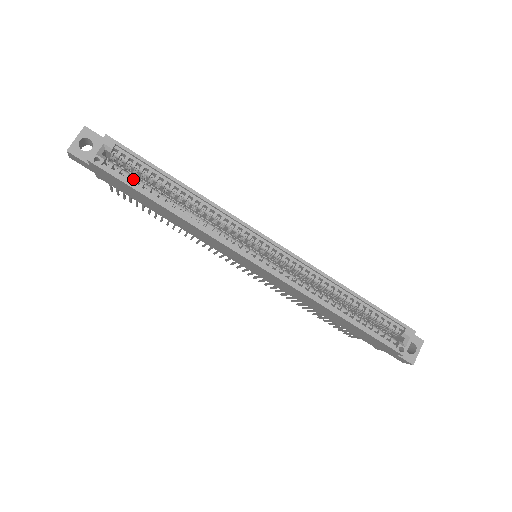
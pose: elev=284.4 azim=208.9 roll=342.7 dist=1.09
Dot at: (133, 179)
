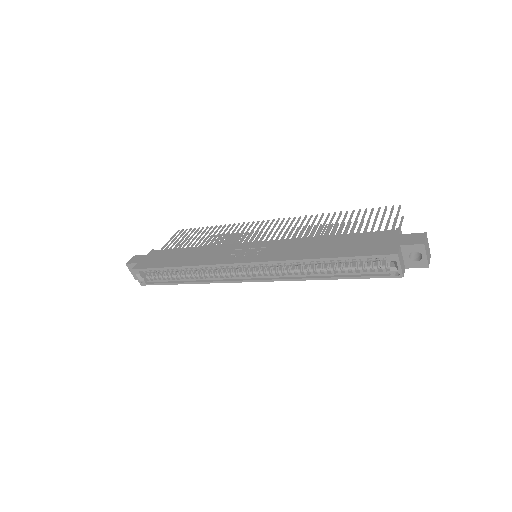
Dot at: (161, 279)
